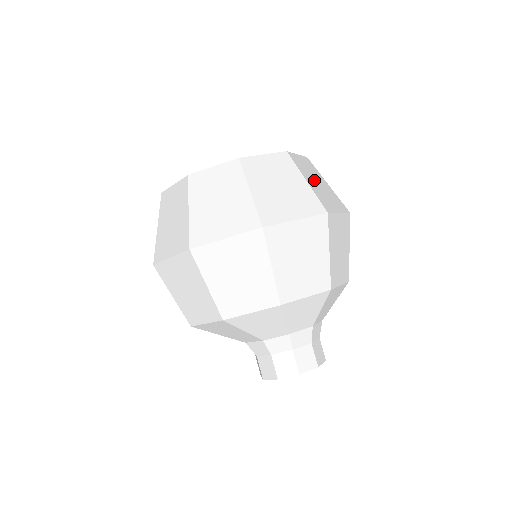
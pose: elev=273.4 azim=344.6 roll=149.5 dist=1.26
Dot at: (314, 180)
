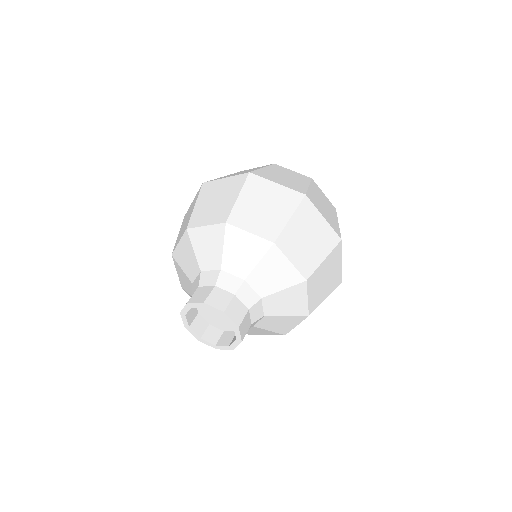
Dot at: (282, 174)
